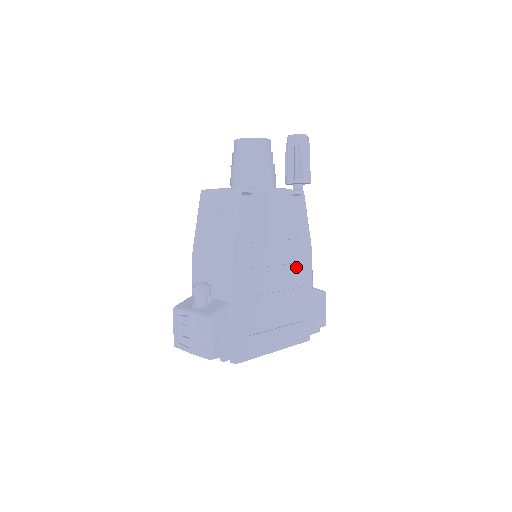
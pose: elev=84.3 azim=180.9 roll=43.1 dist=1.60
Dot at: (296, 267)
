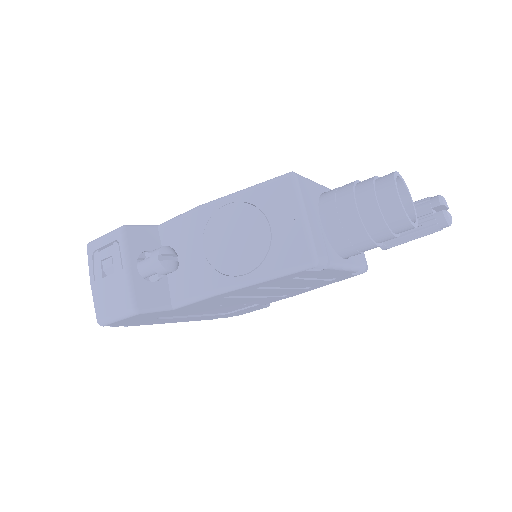
Dot at: (271, 298)
